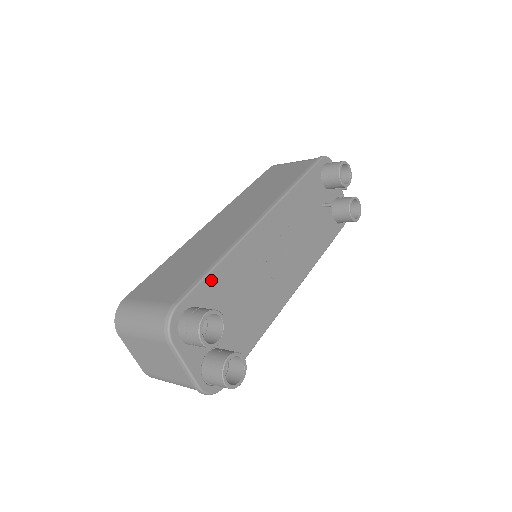
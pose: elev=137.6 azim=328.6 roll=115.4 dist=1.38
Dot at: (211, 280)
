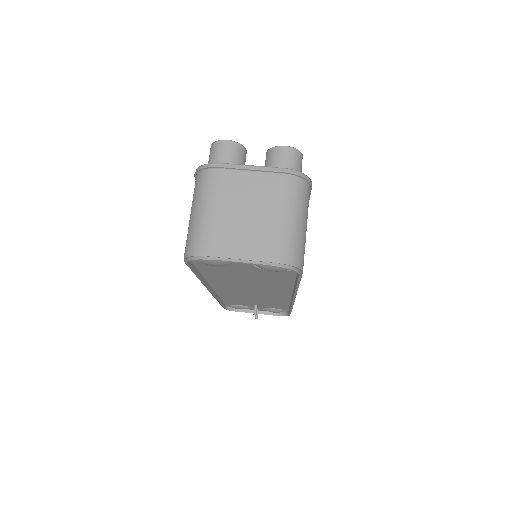
Dot at: occluded
